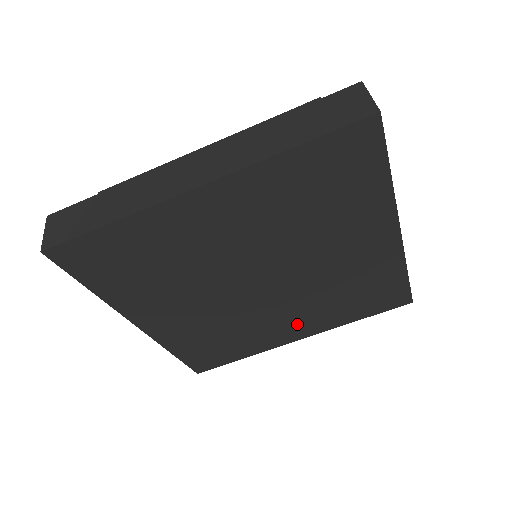
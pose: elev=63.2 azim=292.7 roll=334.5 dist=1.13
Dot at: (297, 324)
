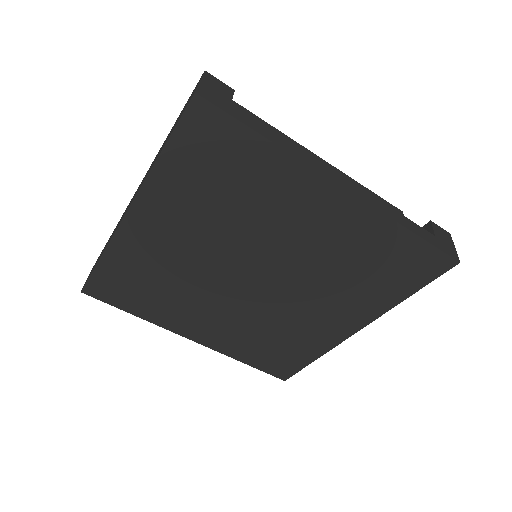
Dot at: (335, 315)
